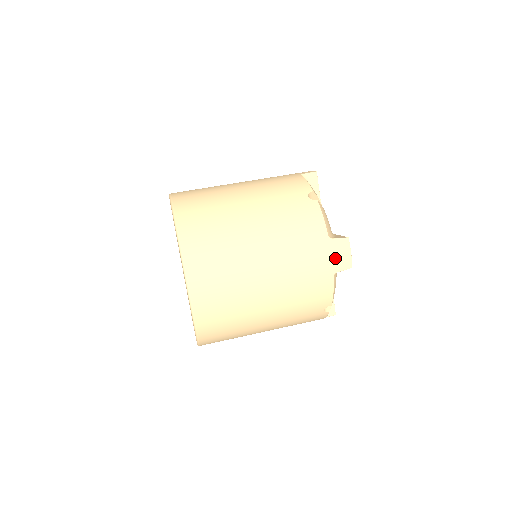
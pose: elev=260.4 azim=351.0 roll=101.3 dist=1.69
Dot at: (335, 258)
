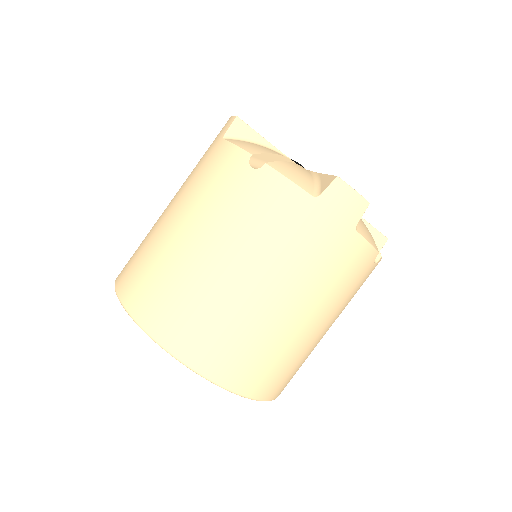
Dot at: (342, 213)
